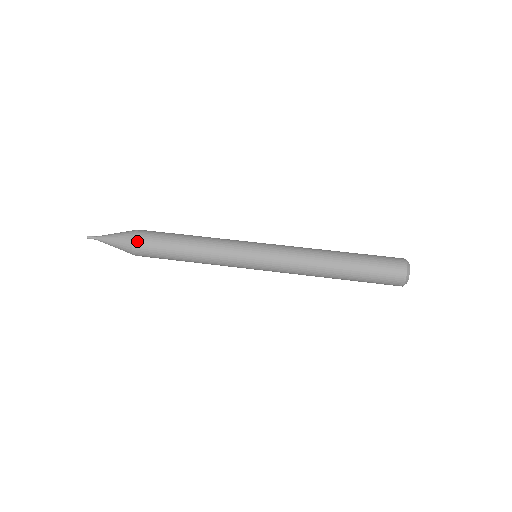
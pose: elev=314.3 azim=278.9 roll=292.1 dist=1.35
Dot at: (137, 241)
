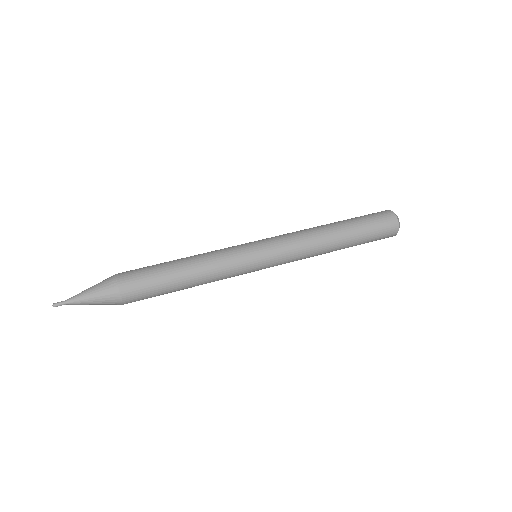
Dot at: (122, 275)
